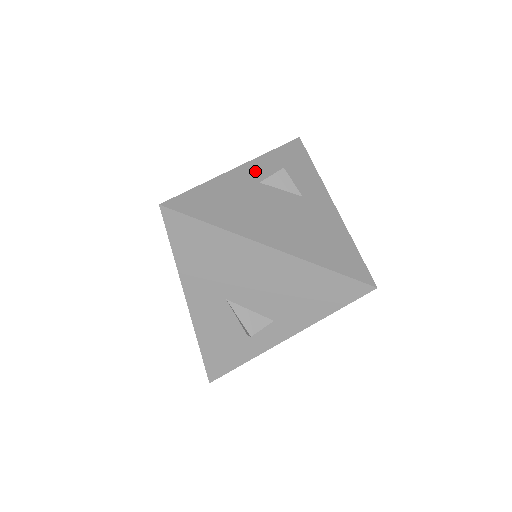
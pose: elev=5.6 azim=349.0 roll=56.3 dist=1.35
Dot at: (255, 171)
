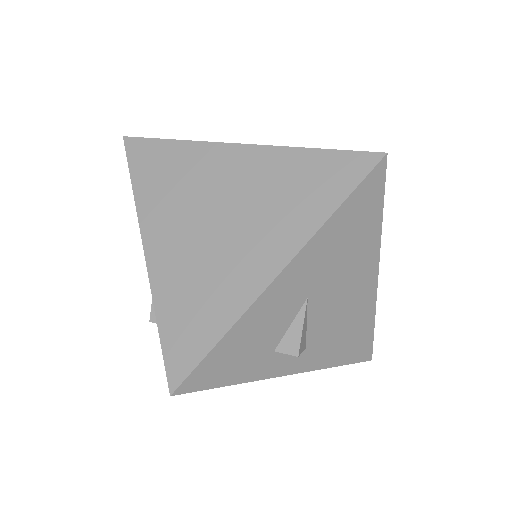
Dot at: occluded
